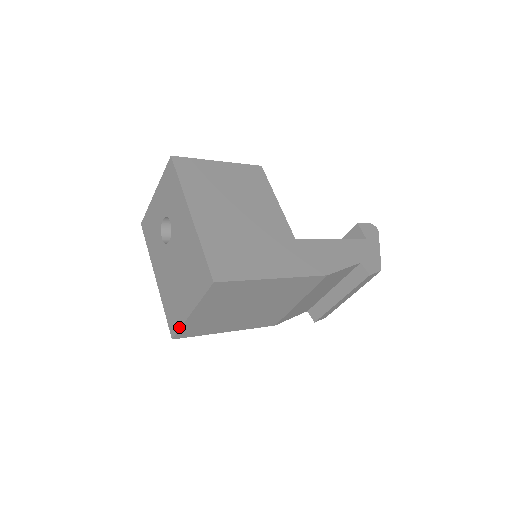
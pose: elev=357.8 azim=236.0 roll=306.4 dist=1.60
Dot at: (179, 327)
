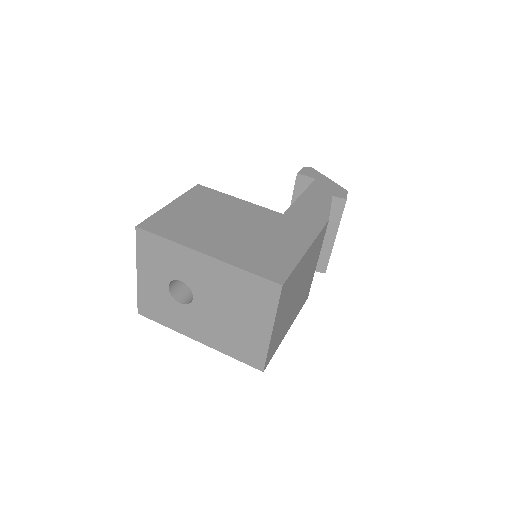
Dot at: (265, 355)
